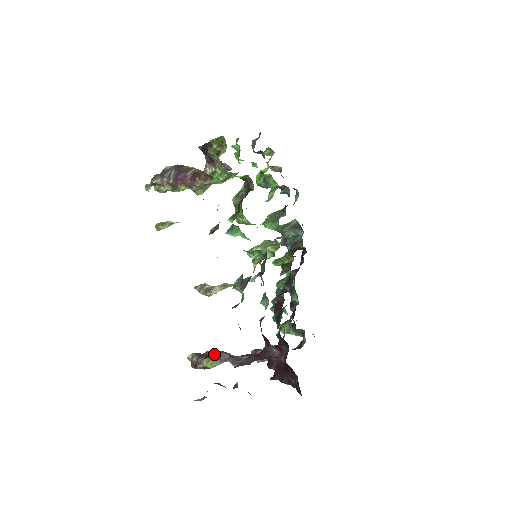
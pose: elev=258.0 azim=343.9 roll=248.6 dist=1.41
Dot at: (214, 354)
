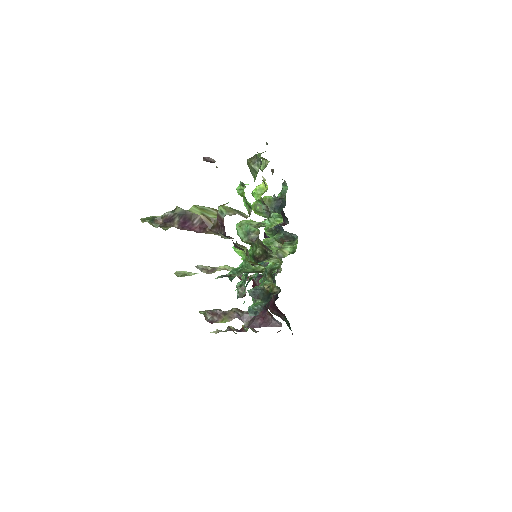
Dot at: (225, 314)
